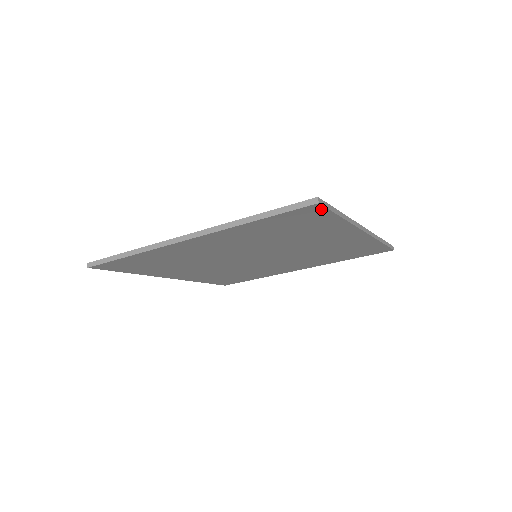
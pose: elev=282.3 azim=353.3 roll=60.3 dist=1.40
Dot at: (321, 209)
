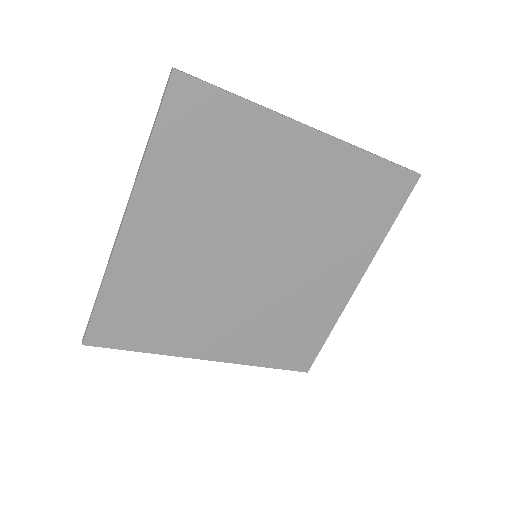
Dot at: (192, 83)
